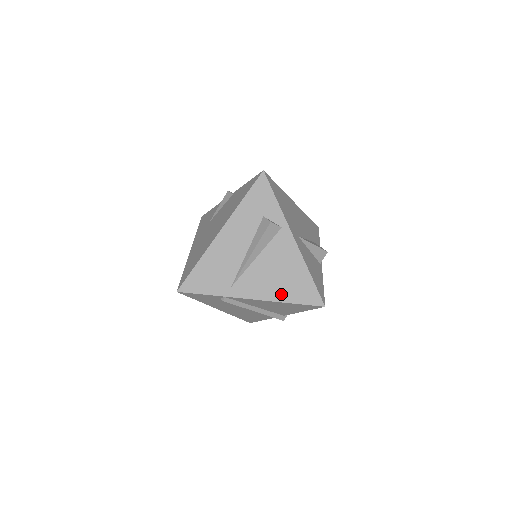
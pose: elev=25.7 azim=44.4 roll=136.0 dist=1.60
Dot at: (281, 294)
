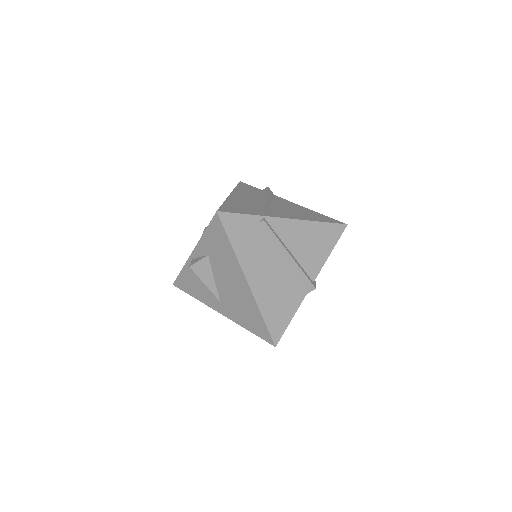
Dot at: (308, 218)
